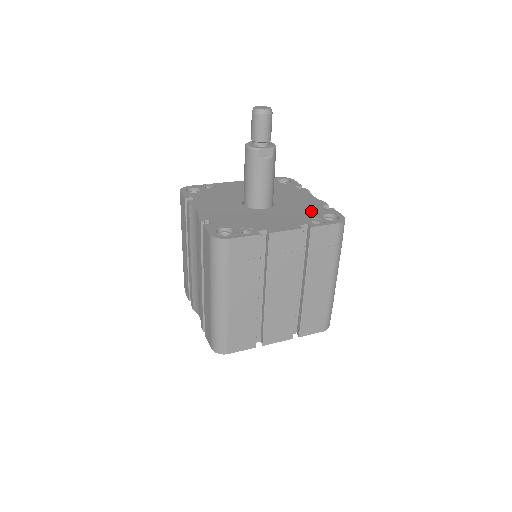
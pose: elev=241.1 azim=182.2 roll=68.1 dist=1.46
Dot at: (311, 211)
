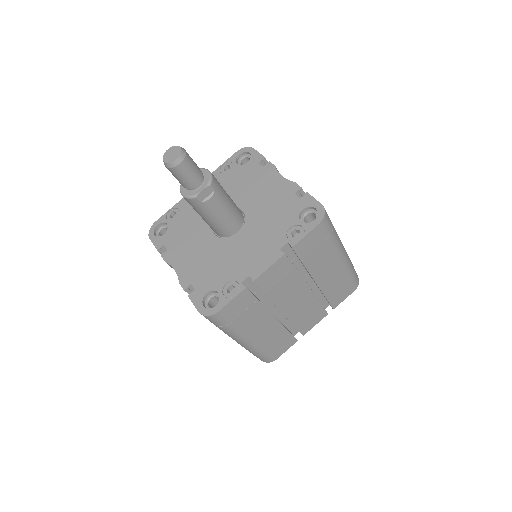
Dot at: (285, 212)
